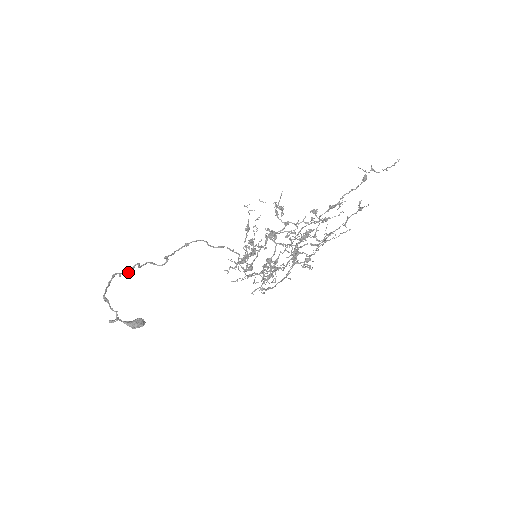
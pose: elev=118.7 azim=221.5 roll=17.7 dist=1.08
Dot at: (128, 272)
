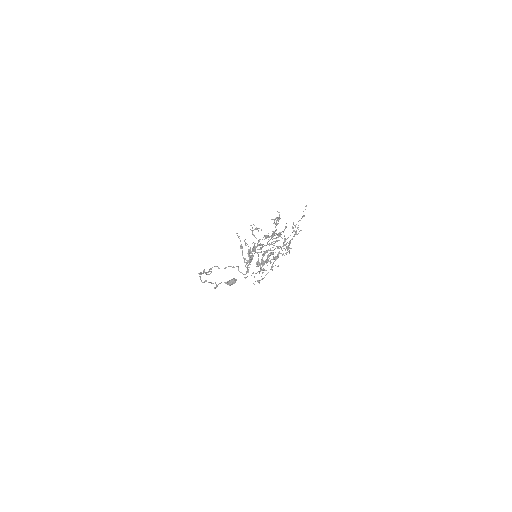
Dot at: occluded
